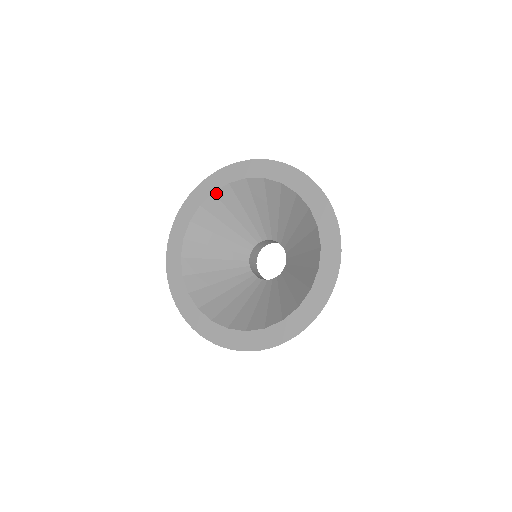
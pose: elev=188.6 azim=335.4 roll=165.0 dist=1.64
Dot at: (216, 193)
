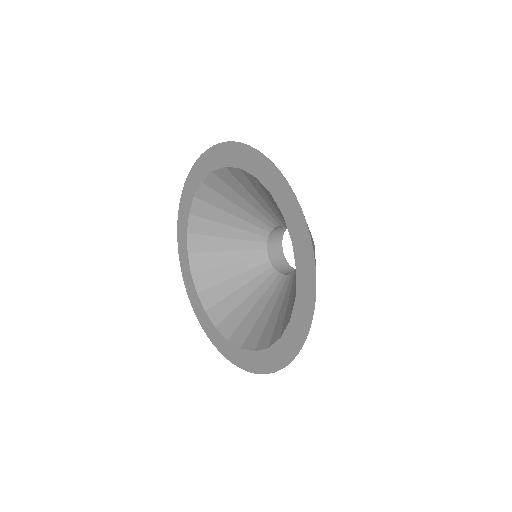
Dot at: (205, 182)
